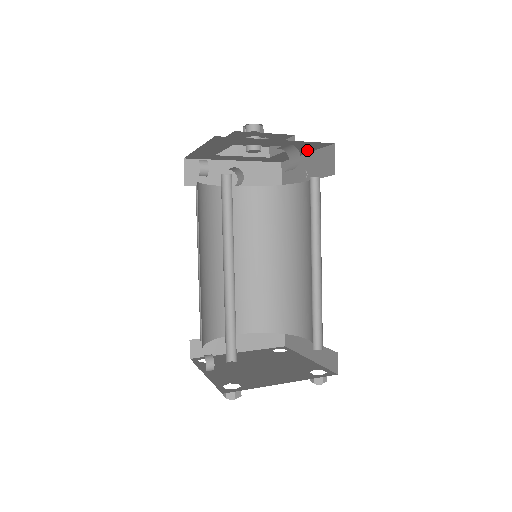
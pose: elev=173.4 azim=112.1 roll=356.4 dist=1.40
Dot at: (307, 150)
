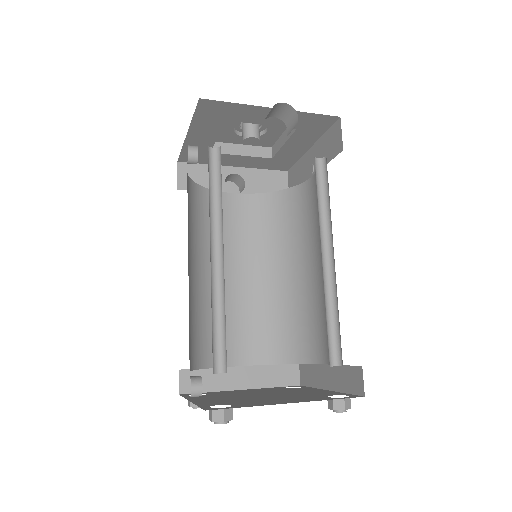
Dot at: (311, 137)
